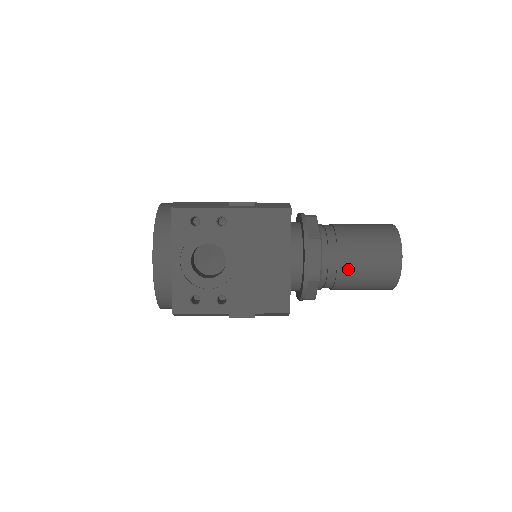
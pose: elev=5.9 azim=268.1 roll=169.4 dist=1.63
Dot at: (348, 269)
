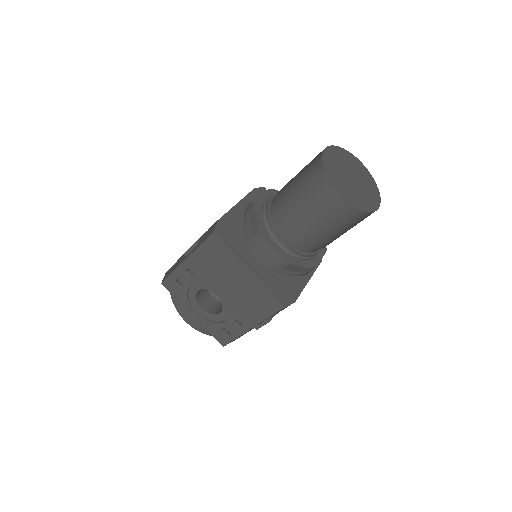
Dot at: (305, 235)
